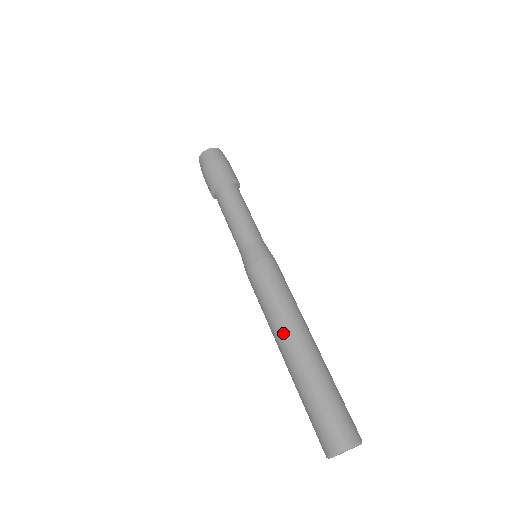
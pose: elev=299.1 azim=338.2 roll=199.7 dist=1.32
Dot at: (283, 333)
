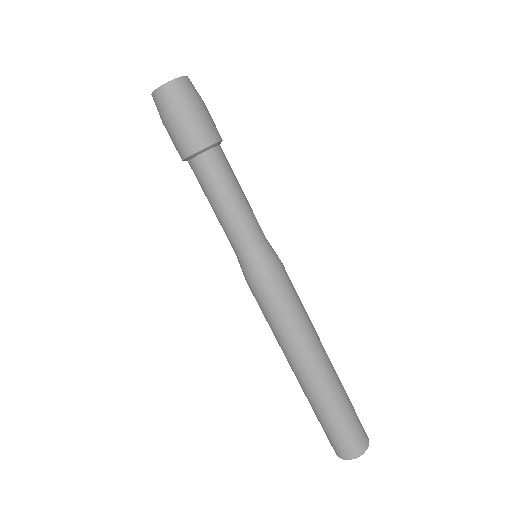
Dot at: (291, 361)
